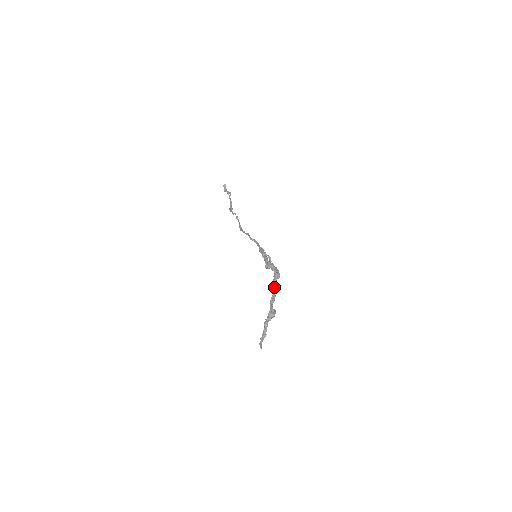
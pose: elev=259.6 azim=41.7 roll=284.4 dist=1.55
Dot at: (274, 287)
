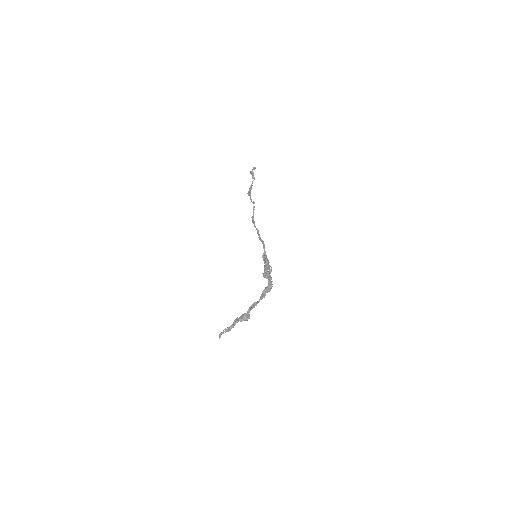
Dot at: (261, 297)
